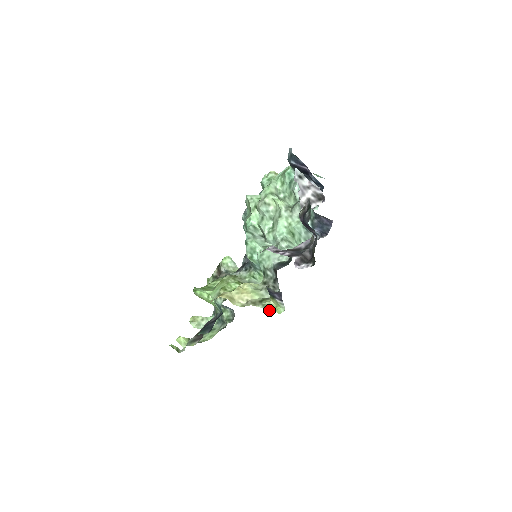
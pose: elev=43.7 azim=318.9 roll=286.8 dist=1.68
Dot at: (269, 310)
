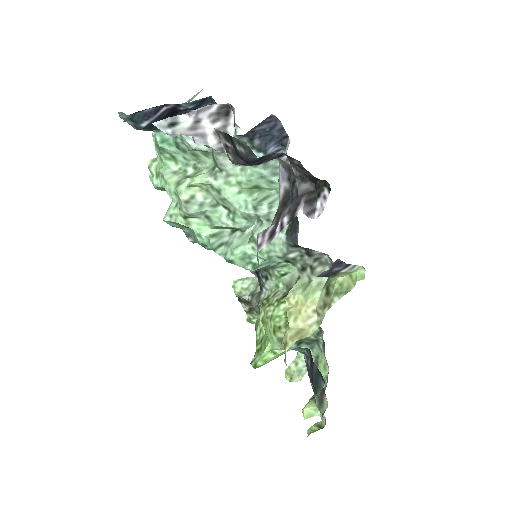
Dot at: (349, 290)
